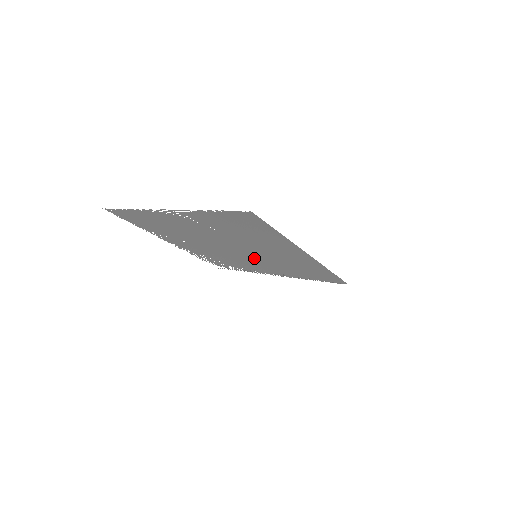
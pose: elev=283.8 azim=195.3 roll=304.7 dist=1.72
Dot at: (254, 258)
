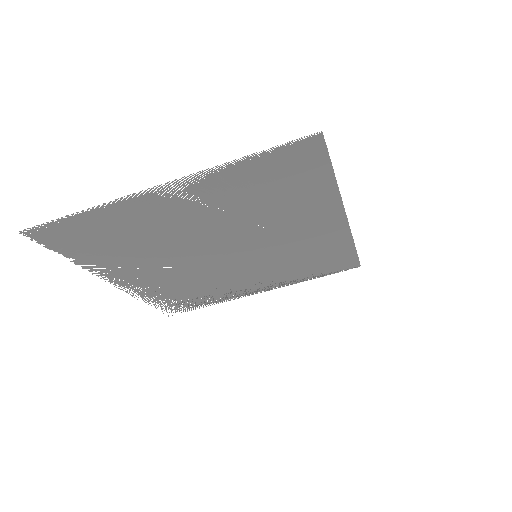
Dot at: (249, 263)
